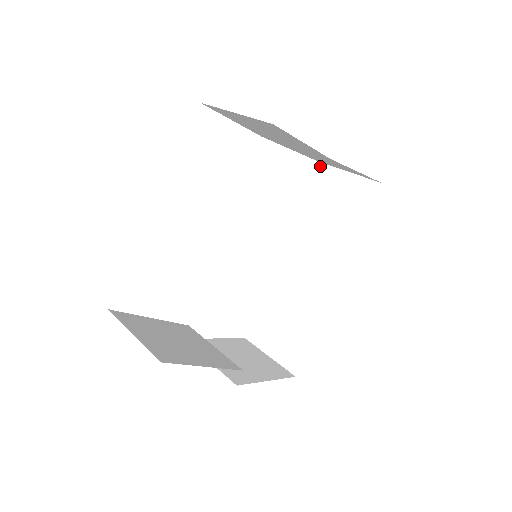
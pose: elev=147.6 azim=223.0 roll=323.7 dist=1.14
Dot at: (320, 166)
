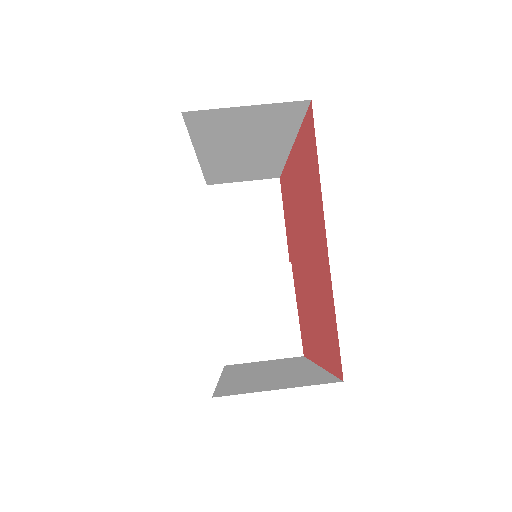
Dot at: (189, 114)
